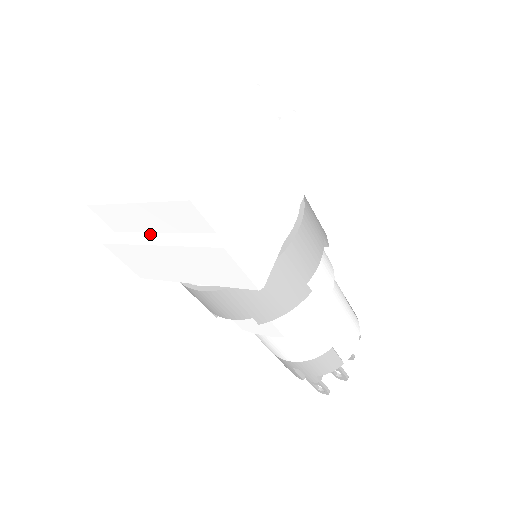
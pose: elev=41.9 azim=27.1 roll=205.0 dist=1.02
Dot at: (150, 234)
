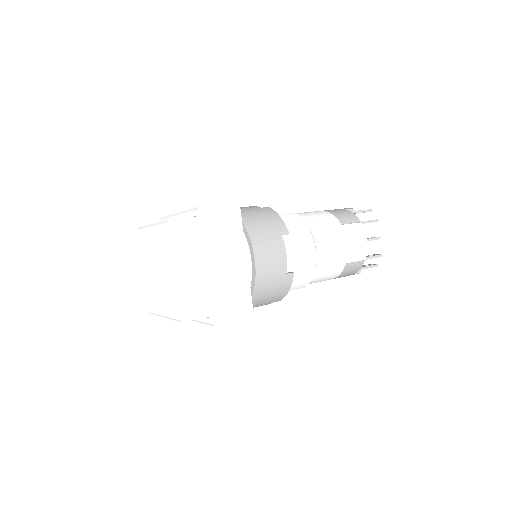
Dot at: occluded
